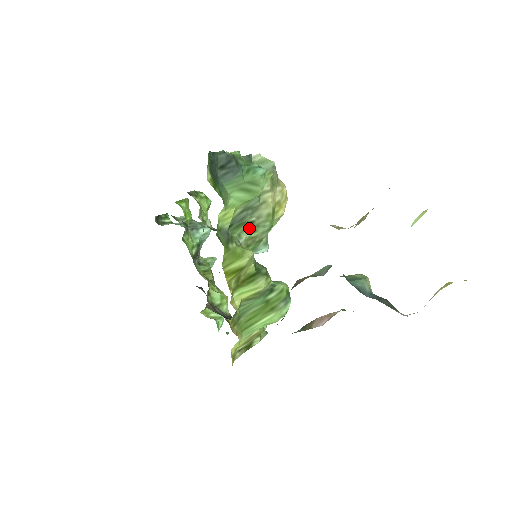
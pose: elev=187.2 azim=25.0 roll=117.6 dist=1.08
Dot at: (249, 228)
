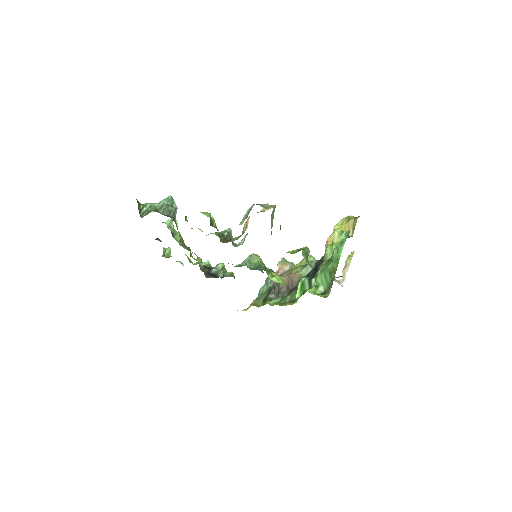
Dot at: occluded
